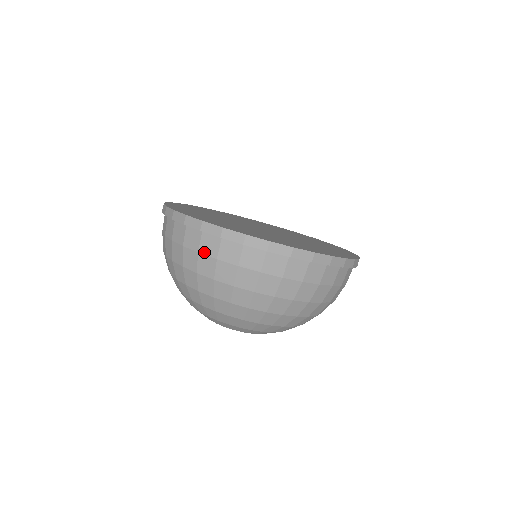
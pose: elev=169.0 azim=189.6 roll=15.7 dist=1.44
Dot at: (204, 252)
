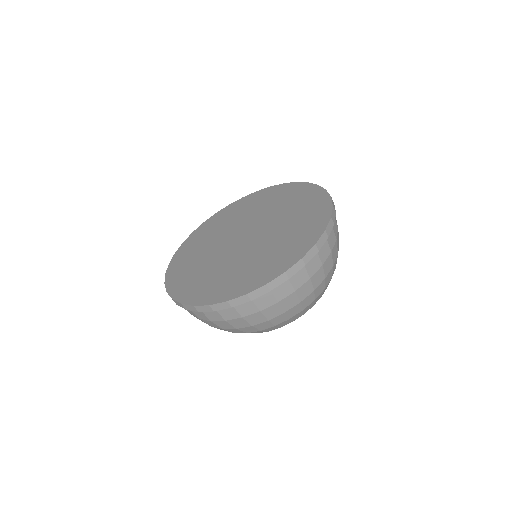
Dot at: (282, 298)
